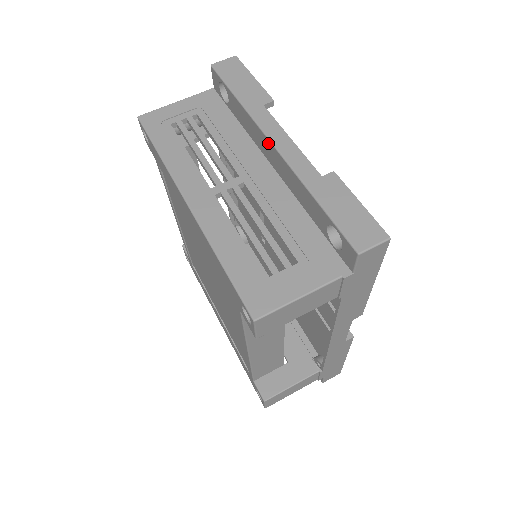
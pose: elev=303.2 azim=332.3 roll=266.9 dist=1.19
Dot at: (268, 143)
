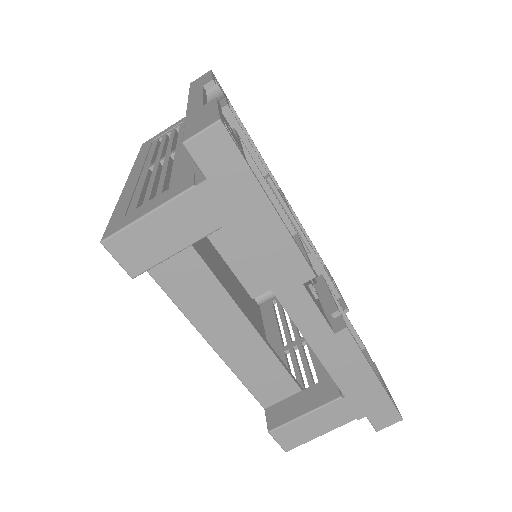
Dot at: occluded
